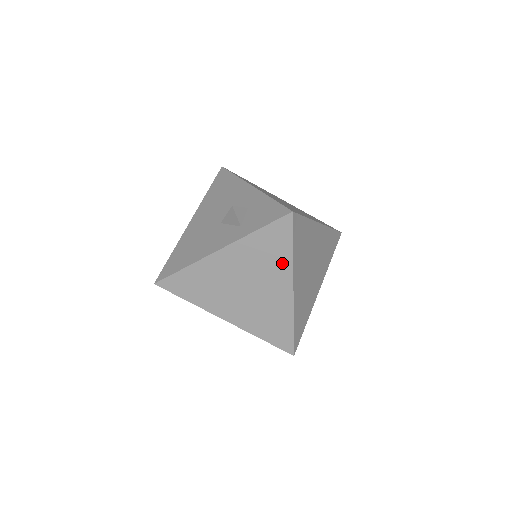
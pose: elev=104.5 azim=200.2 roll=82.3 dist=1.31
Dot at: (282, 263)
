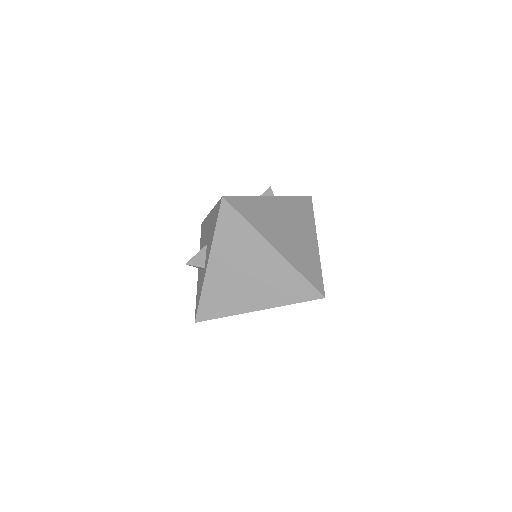
Dot at: (309, 221)
